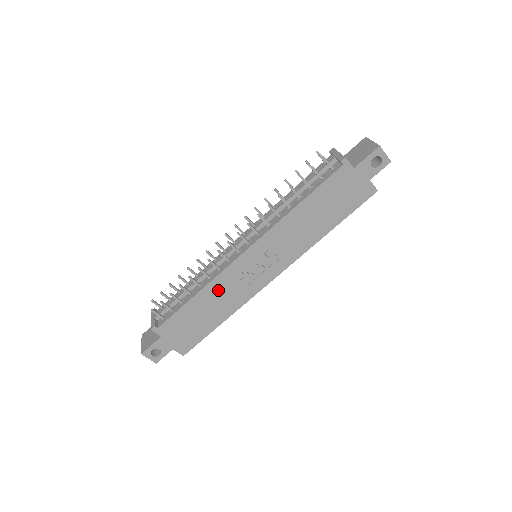
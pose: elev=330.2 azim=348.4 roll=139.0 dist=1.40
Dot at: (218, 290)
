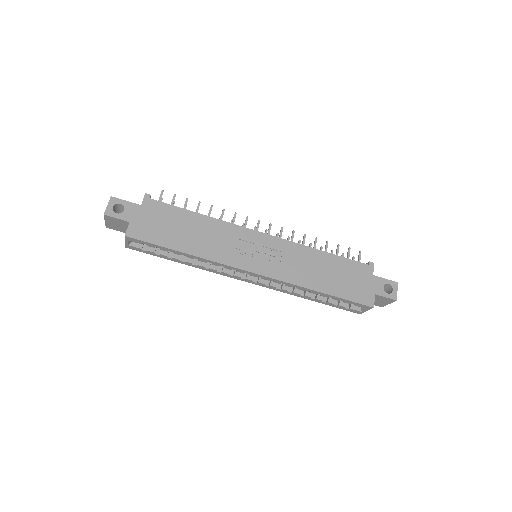
Dot at: (216, 230)
